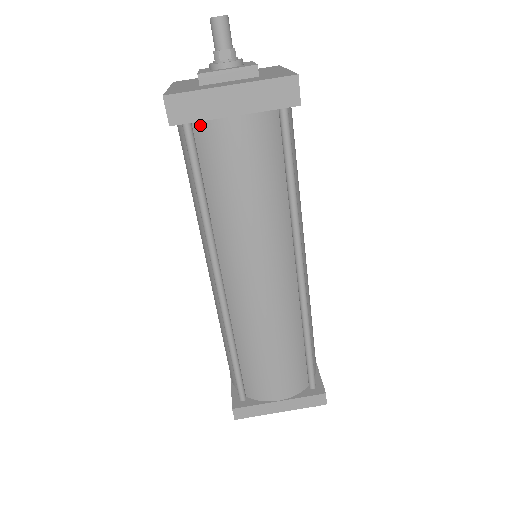
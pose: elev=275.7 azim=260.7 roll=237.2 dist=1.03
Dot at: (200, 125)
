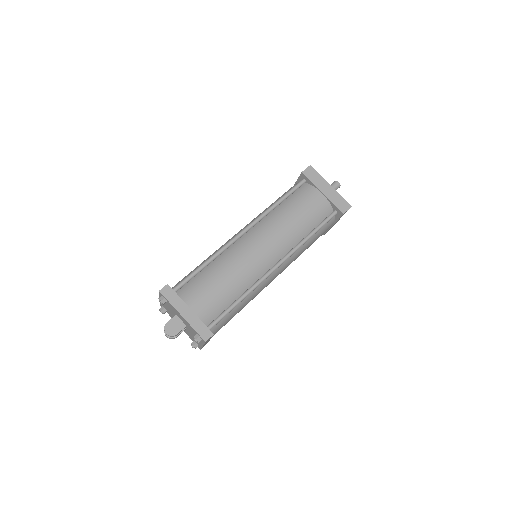
Dot at: (307, 185)
